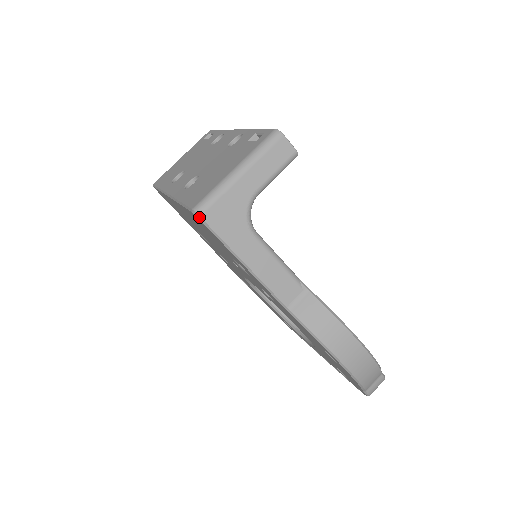
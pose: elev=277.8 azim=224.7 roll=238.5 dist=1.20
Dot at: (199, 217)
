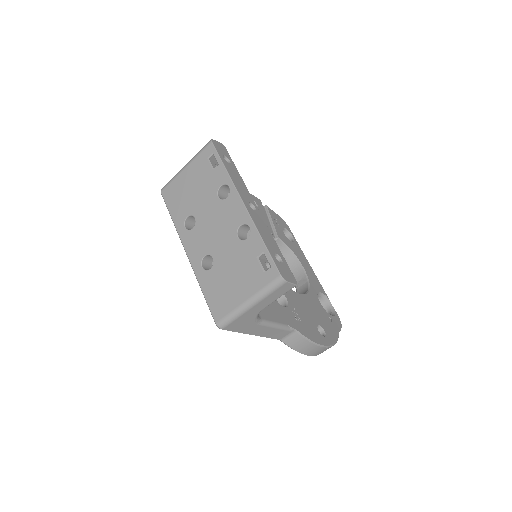
Dot at: occluded
